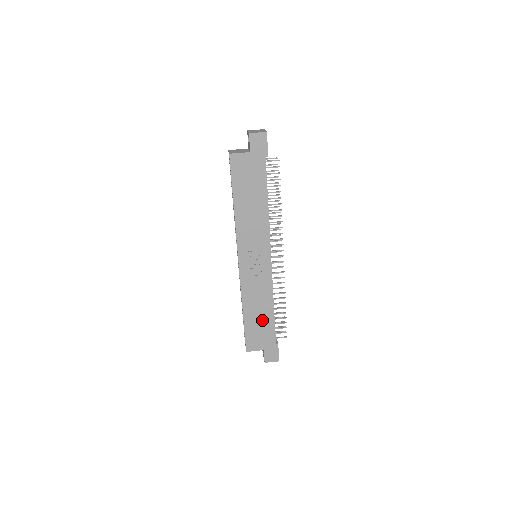
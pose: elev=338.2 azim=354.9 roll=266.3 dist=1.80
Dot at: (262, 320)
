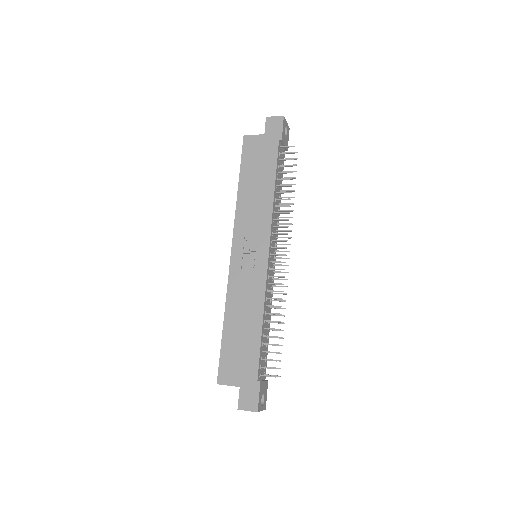
Dot at: (245, 338)
